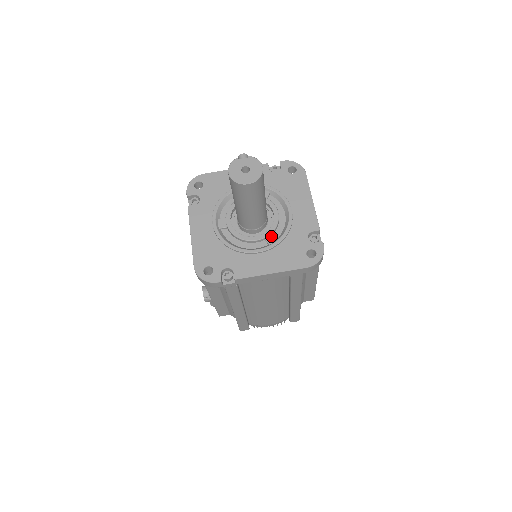
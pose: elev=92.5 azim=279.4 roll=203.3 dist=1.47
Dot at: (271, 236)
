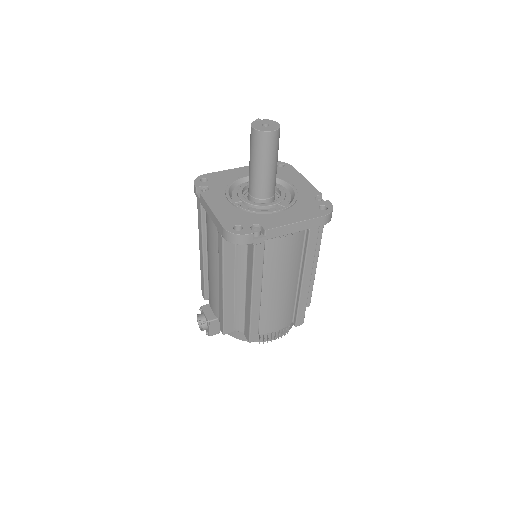
Dot at: (283, 202)
